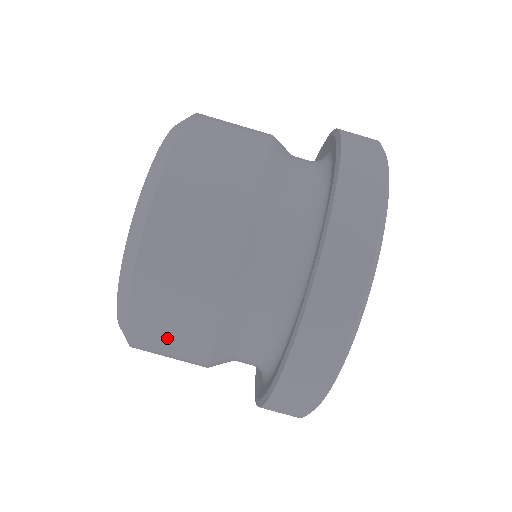
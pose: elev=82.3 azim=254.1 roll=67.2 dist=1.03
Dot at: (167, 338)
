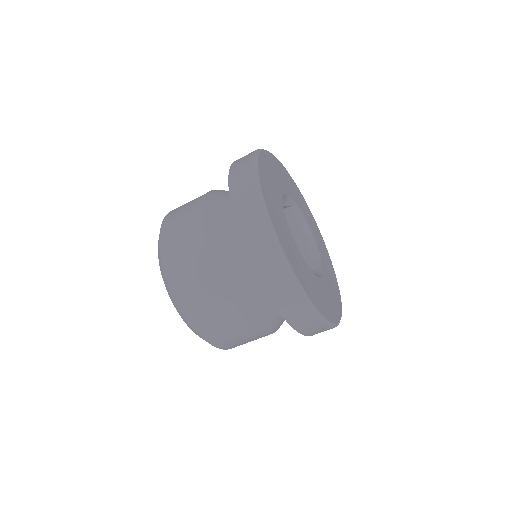
Dot at: (246, 342)
